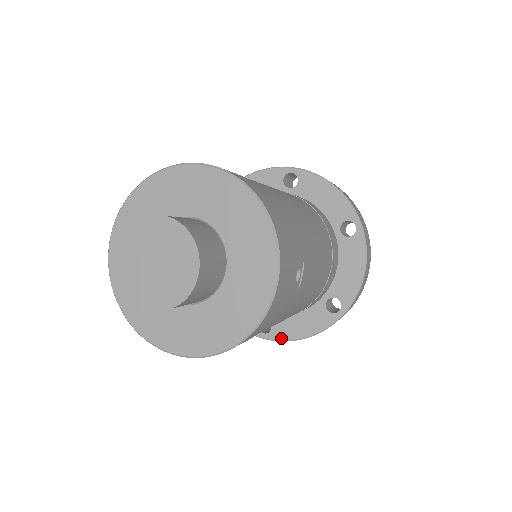
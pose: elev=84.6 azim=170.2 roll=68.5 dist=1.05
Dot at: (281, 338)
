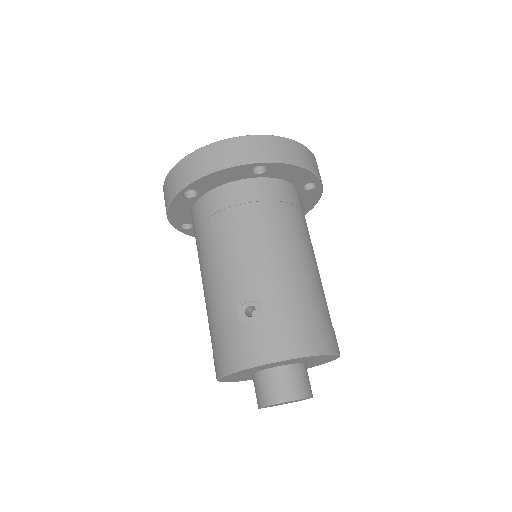
Dot at: (188, 234)
